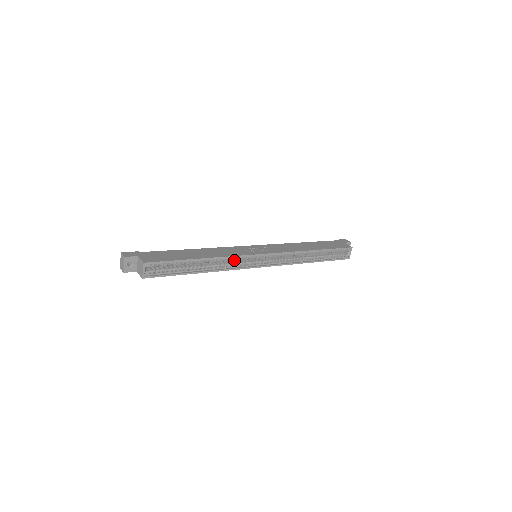
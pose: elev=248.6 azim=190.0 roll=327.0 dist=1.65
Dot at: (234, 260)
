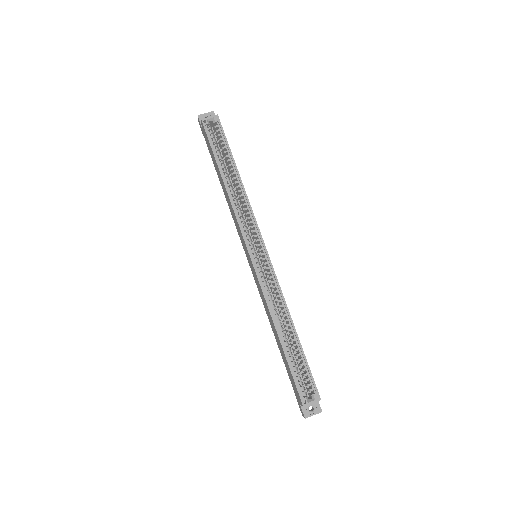
Dot at: occluded
